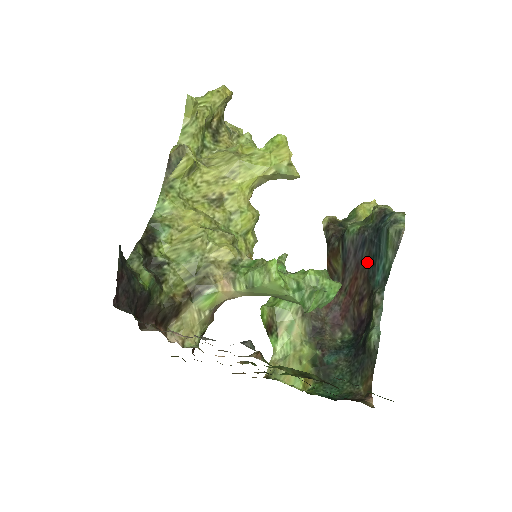
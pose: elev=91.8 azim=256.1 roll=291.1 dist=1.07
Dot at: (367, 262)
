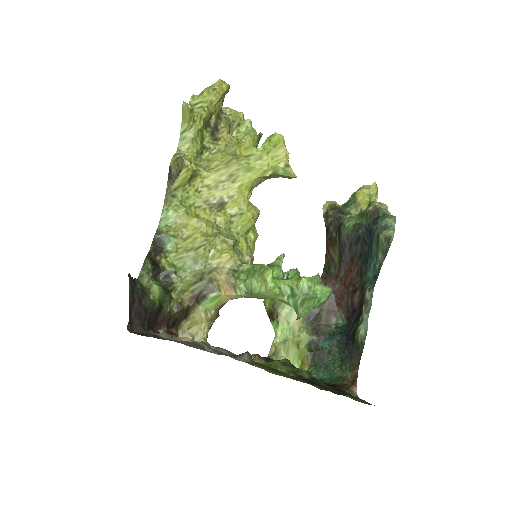
Dot at: (360, 258)
